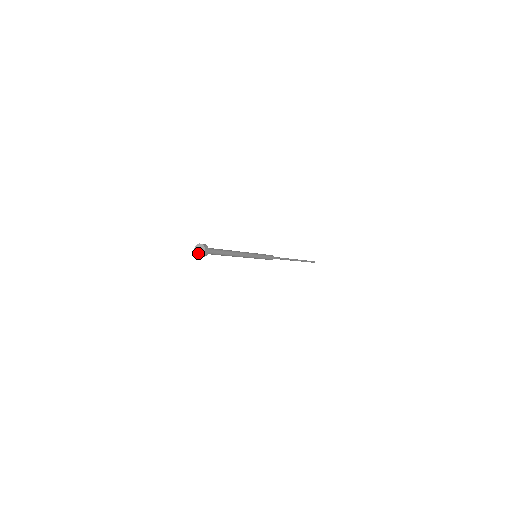
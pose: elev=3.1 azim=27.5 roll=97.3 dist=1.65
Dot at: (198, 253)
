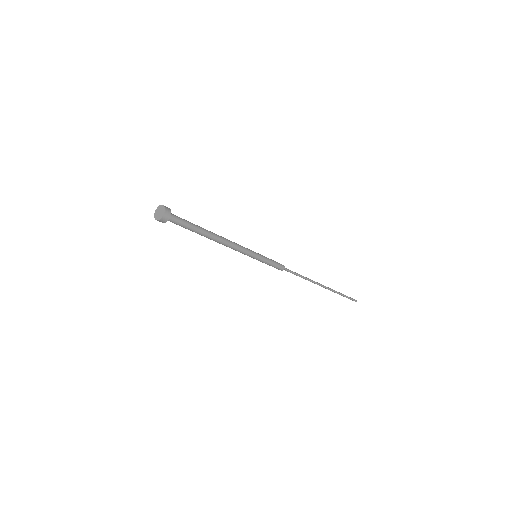
Dot at: (157, 215)
